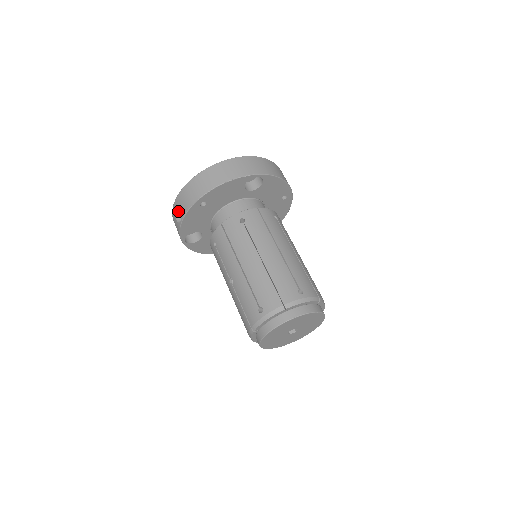
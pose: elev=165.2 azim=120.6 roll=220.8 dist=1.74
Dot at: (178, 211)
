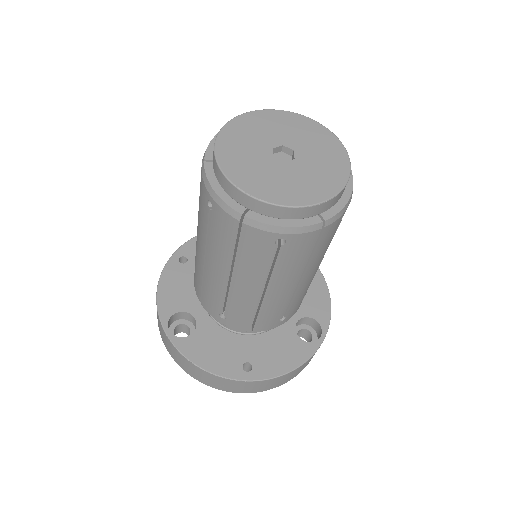
Dot at: occluded
